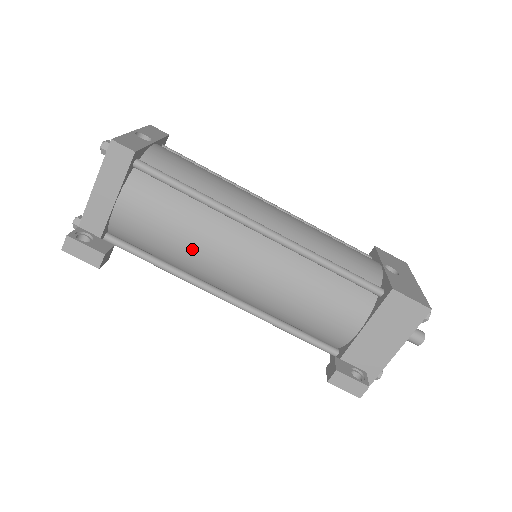
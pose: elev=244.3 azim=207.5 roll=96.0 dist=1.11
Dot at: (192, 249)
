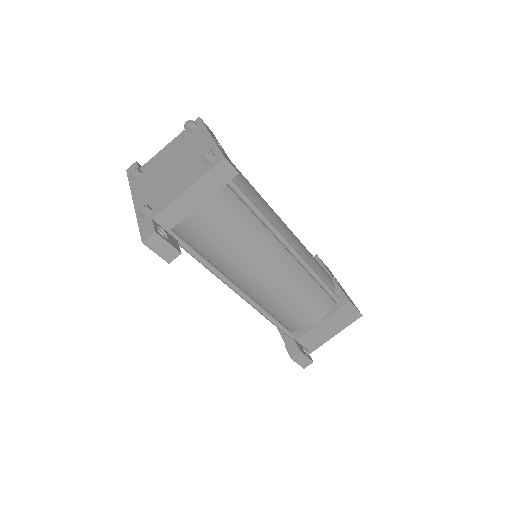
Dot at: (239, 255)
